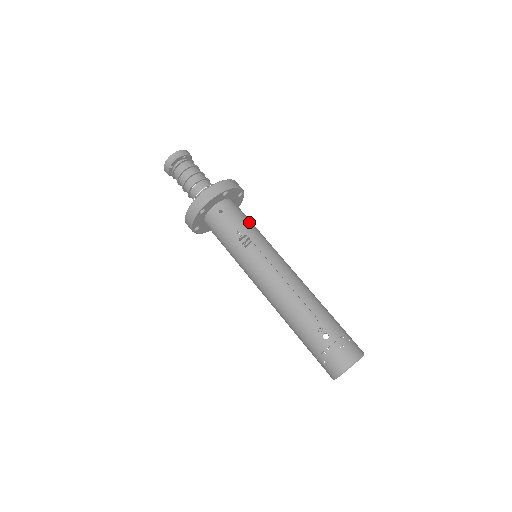
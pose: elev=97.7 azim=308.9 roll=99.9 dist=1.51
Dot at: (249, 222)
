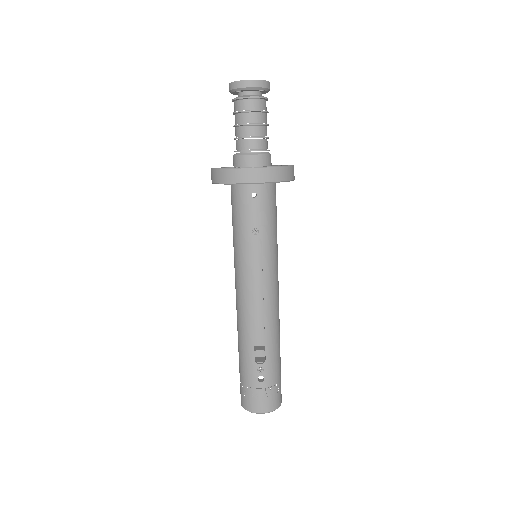
Dot at: (274, 223)
